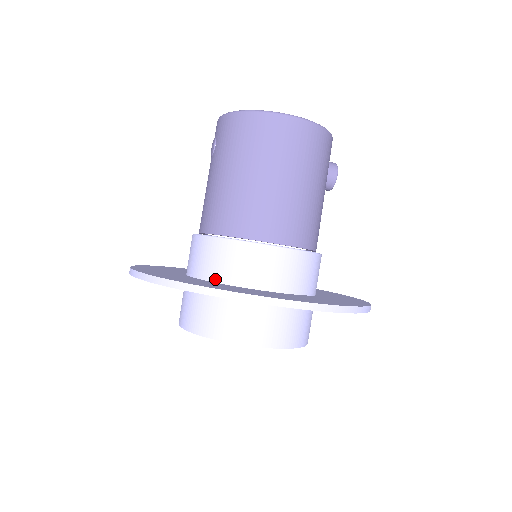
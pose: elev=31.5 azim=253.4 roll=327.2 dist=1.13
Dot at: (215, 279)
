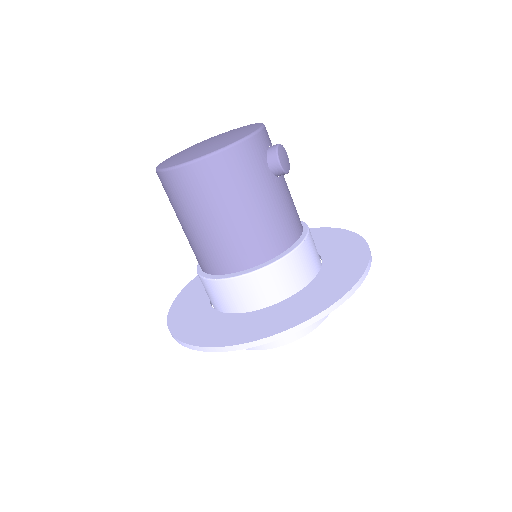
Dot at: (214, 306)
